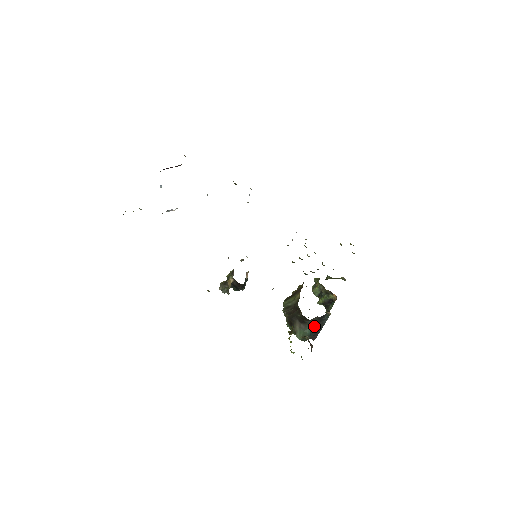
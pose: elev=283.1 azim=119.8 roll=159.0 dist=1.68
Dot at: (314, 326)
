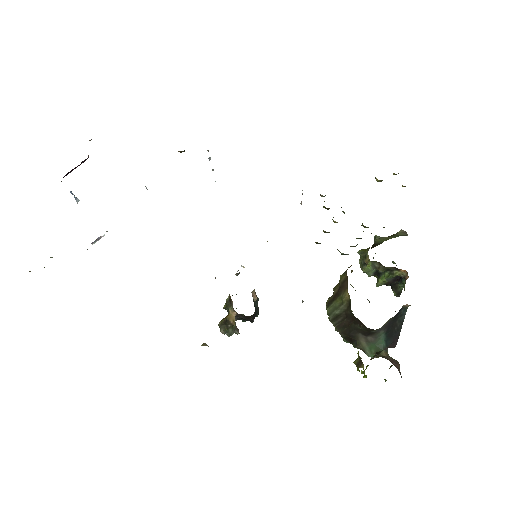
Dot at: (388, 331)
